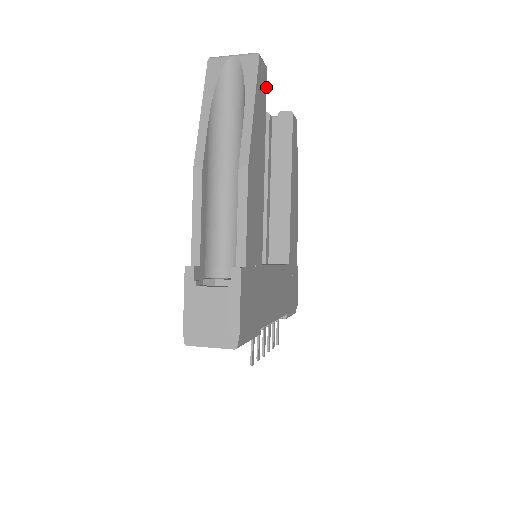
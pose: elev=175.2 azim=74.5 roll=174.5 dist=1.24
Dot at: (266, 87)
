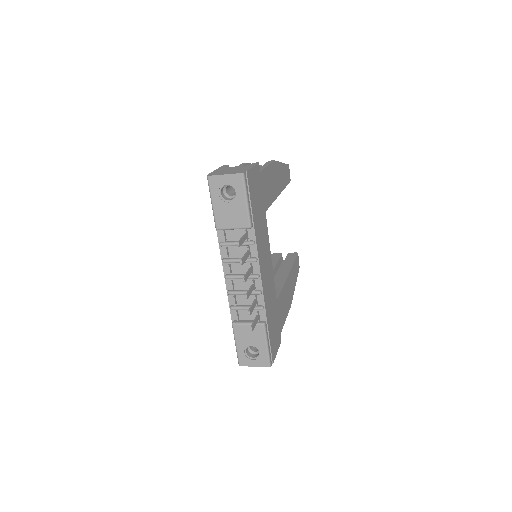
Dot at: occluded
